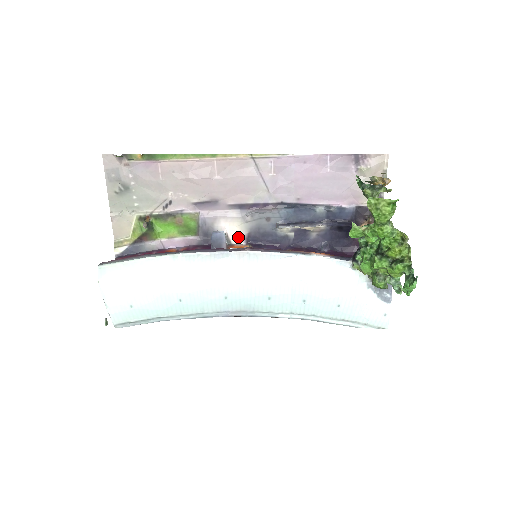
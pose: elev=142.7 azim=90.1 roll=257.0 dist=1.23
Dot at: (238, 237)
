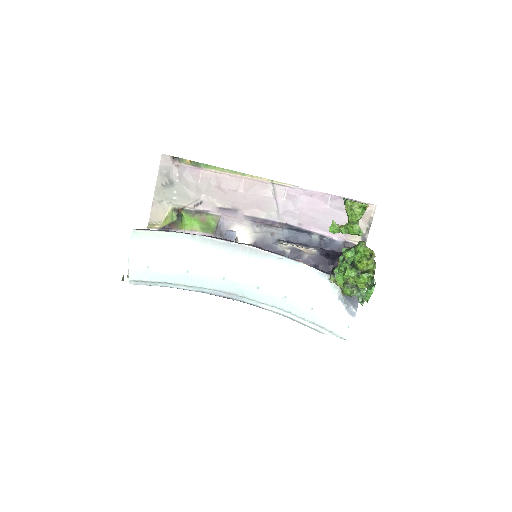
Dot at: (246, 243)
